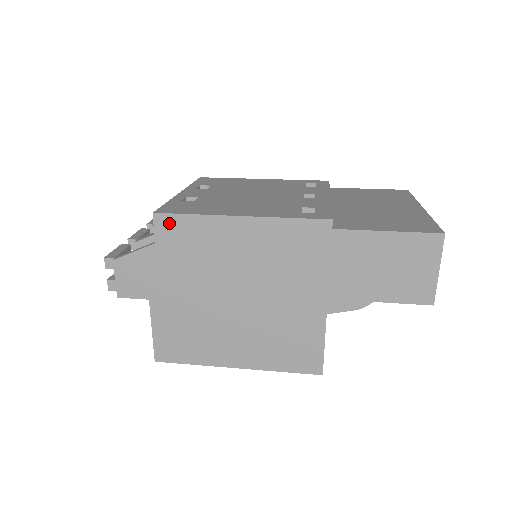
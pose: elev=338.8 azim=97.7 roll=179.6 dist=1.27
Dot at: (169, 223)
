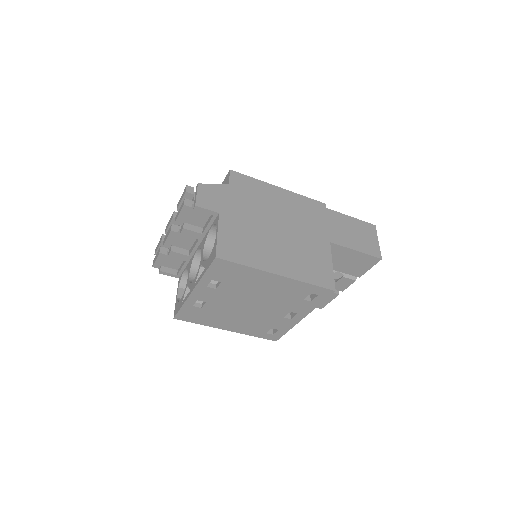
Dot at: (239, 177)
